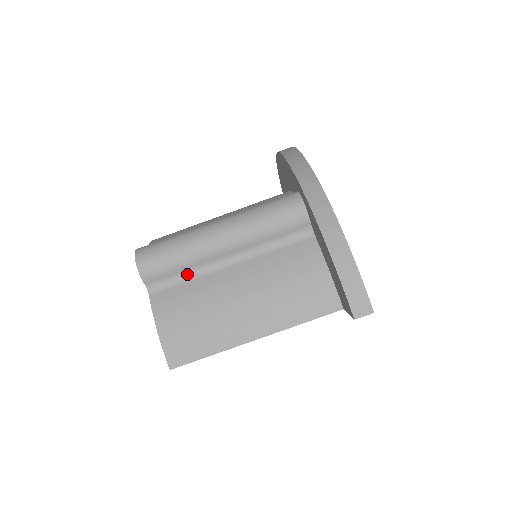
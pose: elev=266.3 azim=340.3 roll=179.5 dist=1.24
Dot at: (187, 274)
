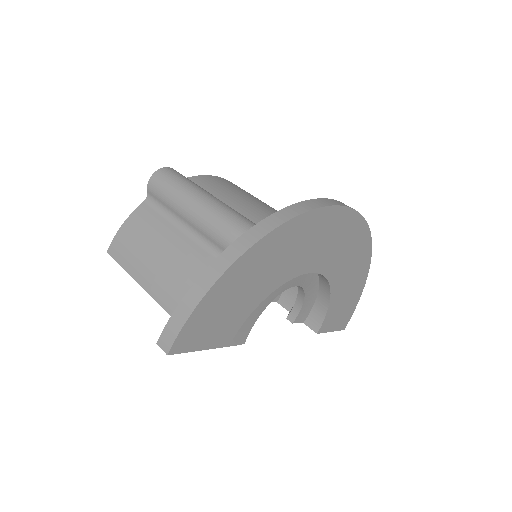
Dot at: (167, 211)
